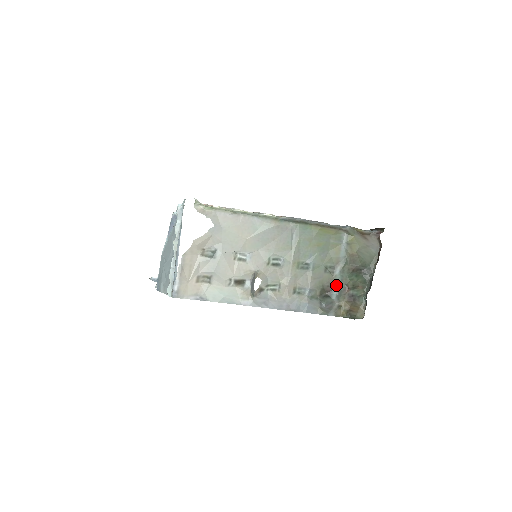
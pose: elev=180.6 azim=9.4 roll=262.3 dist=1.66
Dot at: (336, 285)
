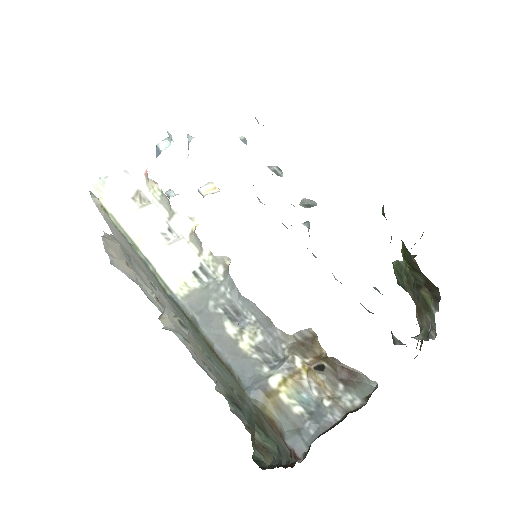
Dot at: (244, 412)
